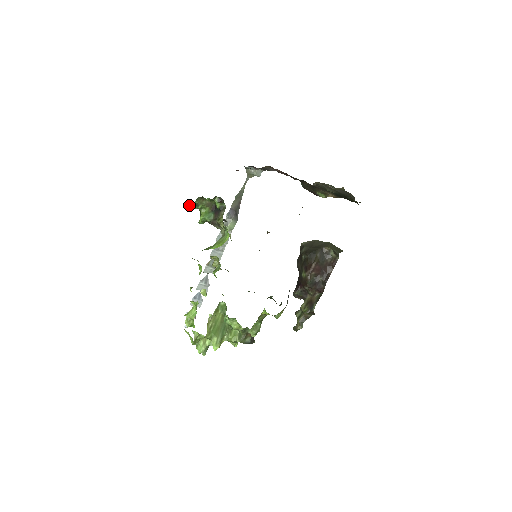
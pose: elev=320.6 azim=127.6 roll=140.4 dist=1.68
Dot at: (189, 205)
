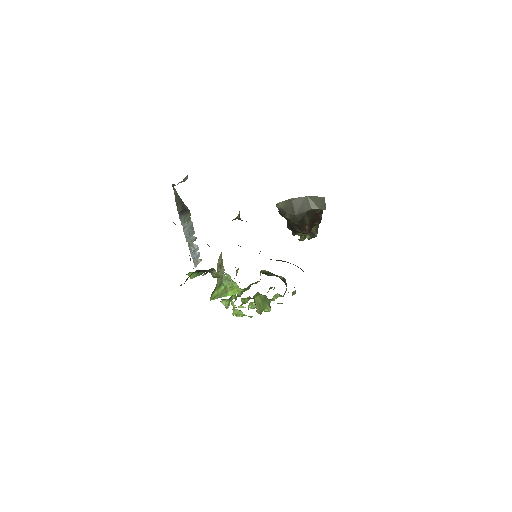
Dot at: occluded
